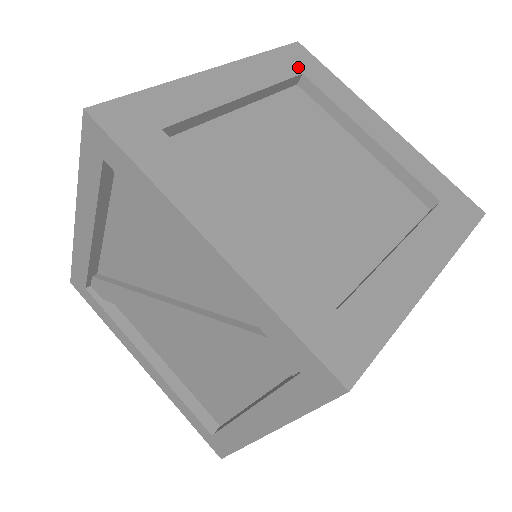
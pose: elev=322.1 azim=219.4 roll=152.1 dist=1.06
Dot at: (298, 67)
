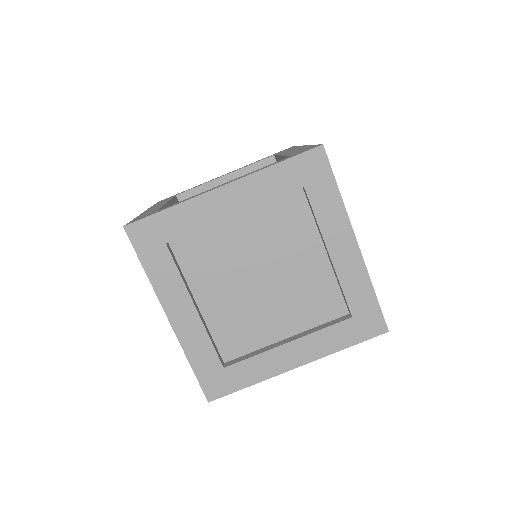
Dot at: (304, 179)
